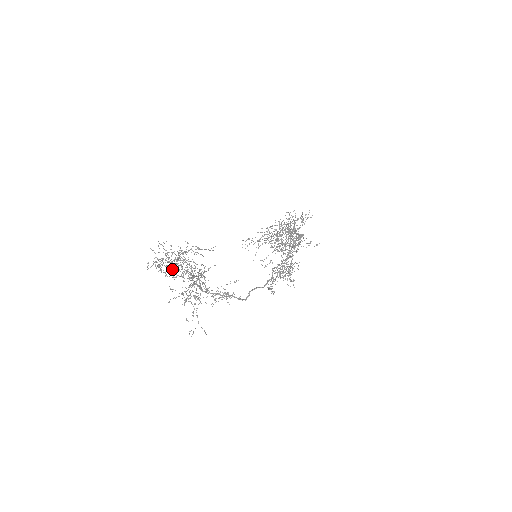
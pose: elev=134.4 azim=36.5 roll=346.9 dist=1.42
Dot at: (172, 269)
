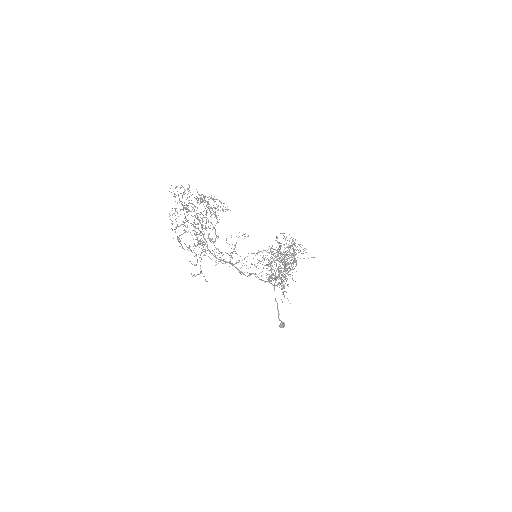
Dot at: occluded
